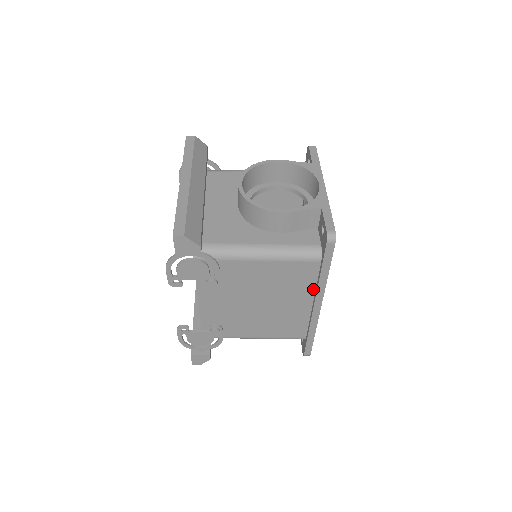
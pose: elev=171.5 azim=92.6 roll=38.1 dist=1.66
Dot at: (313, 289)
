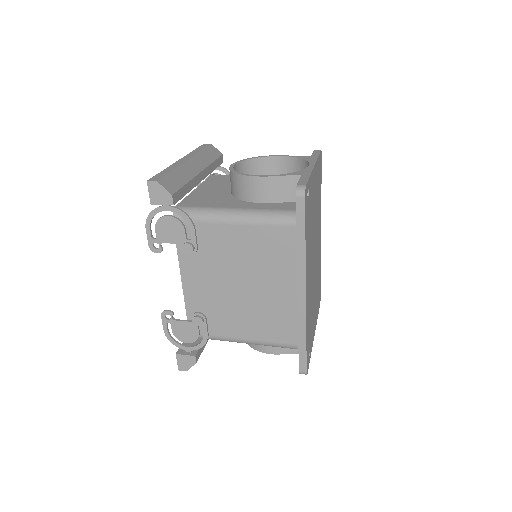
Dot at: (295, 267)
